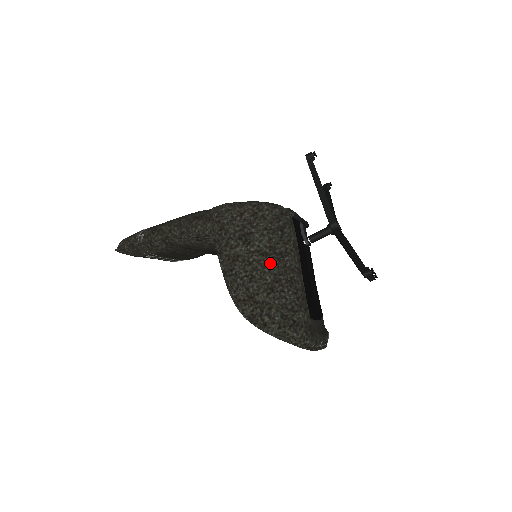
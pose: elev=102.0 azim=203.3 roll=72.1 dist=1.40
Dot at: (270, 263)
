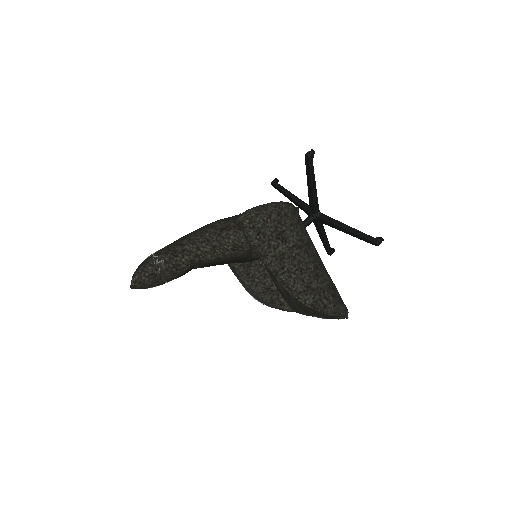
Dot at: (306, 254)
